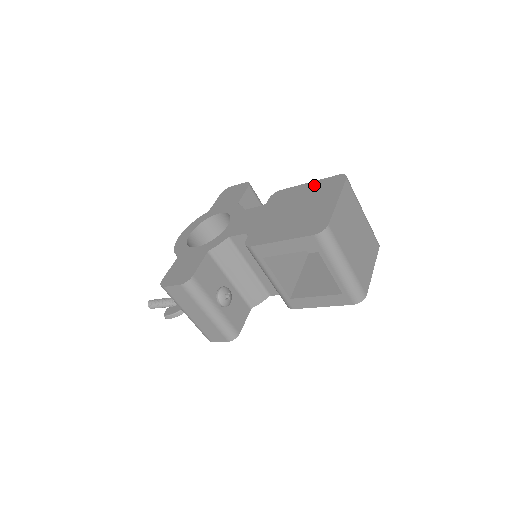
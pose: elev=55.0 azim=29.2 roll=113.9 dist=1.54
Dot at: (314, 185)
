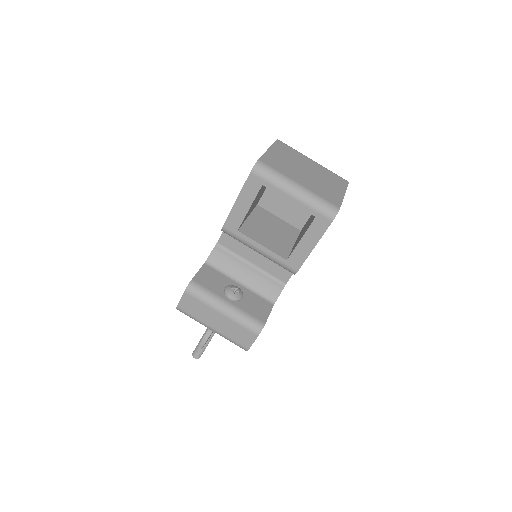
Dot at: occluded
